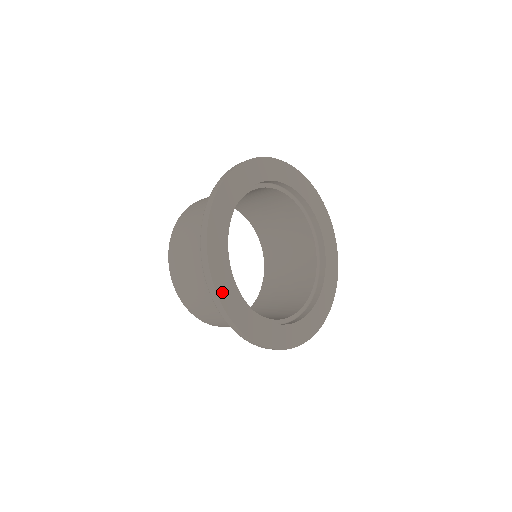
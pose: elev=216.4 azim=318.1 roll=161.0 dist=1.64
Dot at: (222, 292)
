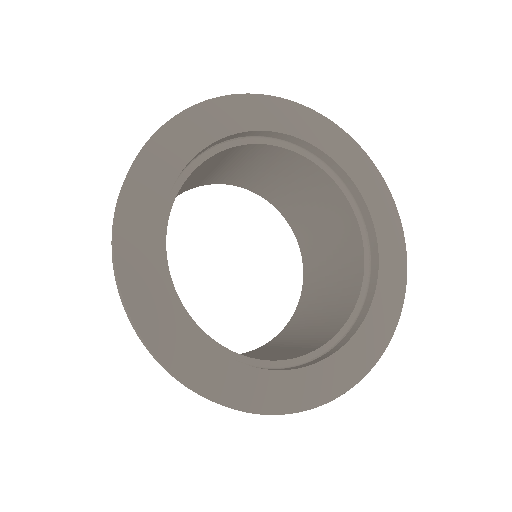
Dot at: (136, 298)
